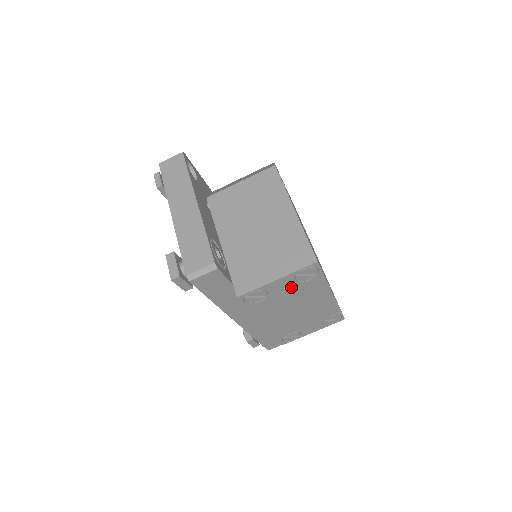
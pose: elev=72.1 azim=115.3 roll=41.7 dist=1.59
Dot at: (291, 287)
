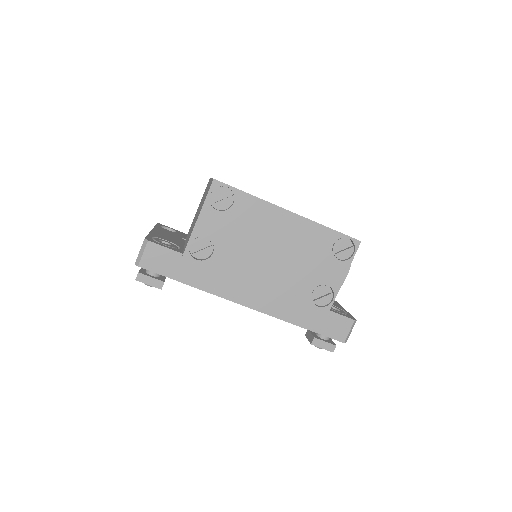
Dot at: (225, 221)
